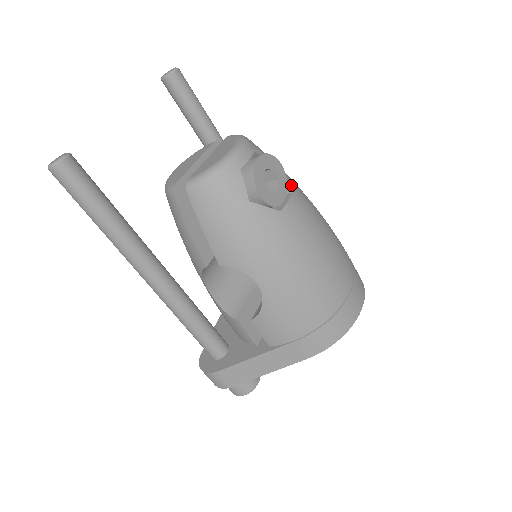
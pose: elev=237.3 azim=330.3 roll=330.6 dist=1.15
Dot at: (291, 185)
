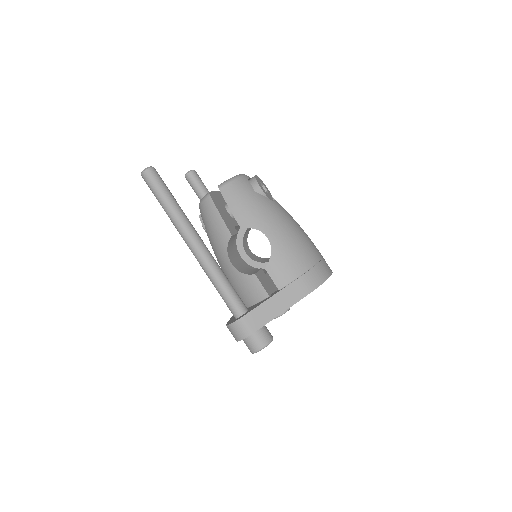
Dot at: (274, 199)
